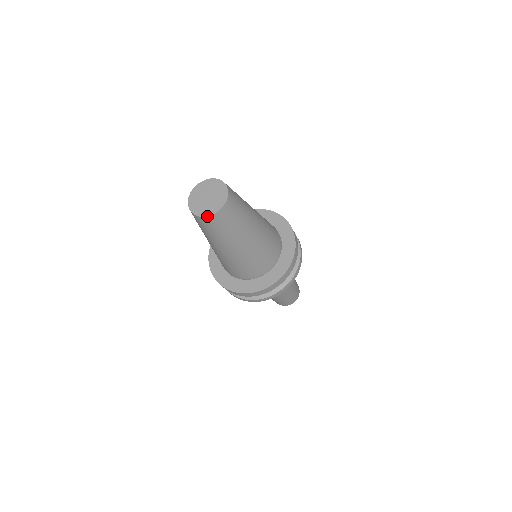
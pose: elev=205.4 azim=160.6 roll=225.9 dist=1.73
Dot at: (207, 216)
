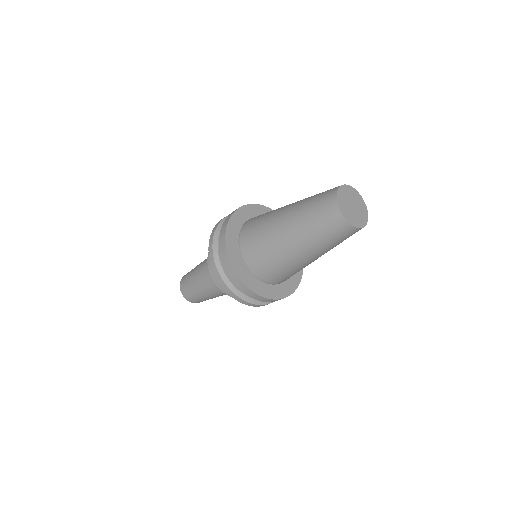
Dot at: (364, 226)
